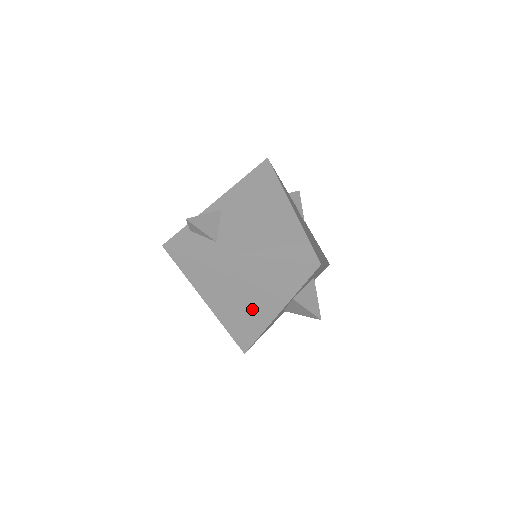
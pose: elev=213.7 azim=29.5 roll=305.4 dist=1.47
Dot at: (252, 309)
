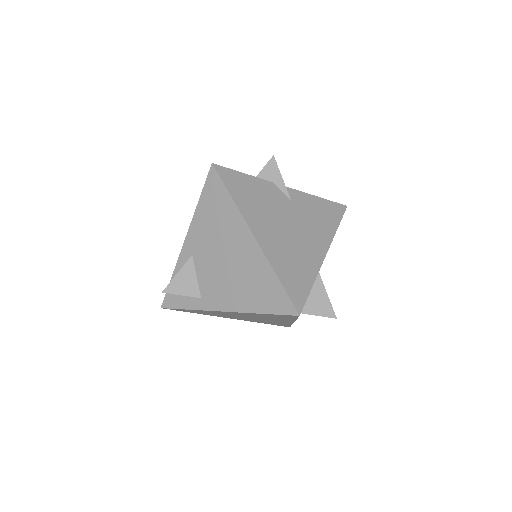
Dot at: occluded
